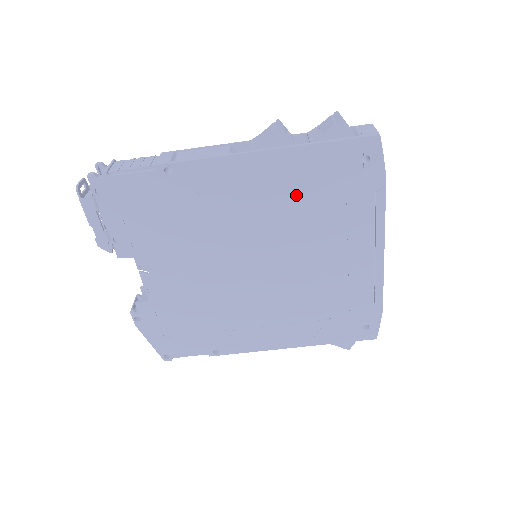
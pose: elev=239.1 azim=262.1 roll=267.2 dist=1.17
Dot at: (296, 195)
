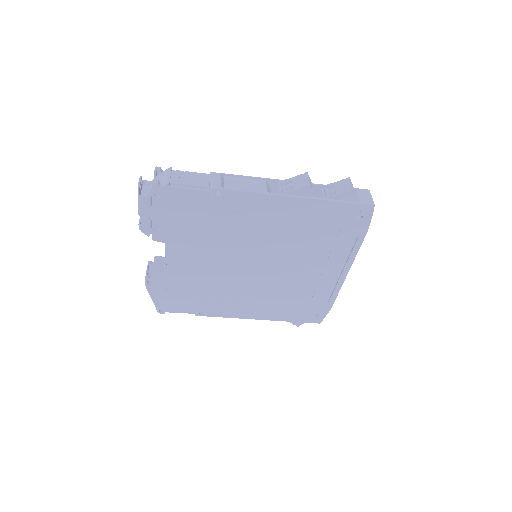
Dot at: (304, 228)
